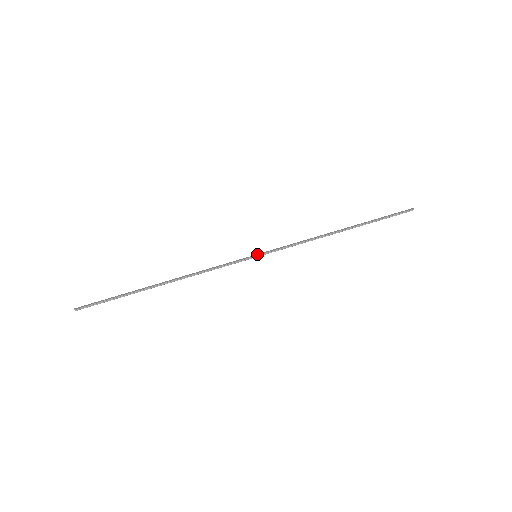
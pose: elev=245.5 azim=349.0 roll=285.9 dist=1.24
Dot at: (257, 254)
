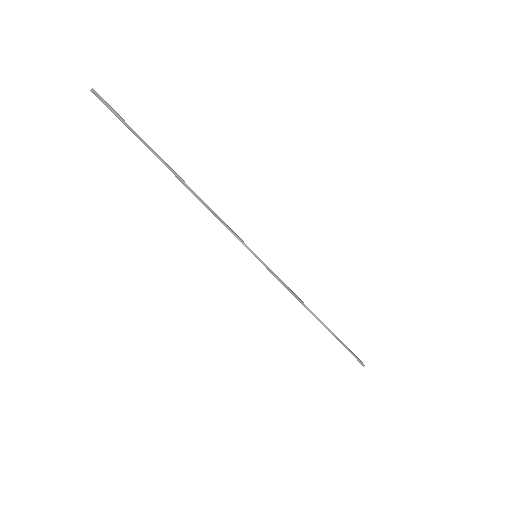
Dot at: occluded
